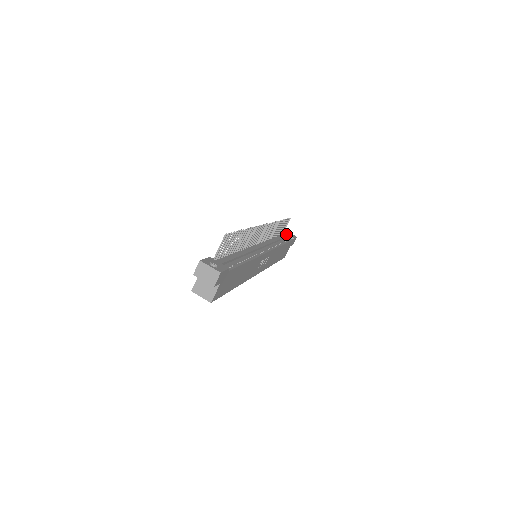
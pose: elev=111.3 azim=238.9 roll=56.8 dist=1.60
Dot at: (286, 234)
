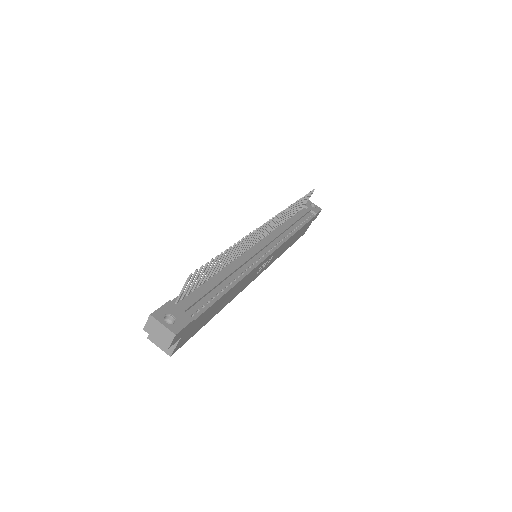
Dot at: (307, 208)
